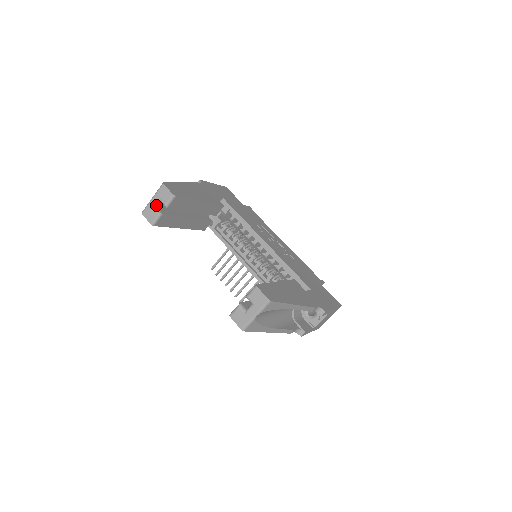
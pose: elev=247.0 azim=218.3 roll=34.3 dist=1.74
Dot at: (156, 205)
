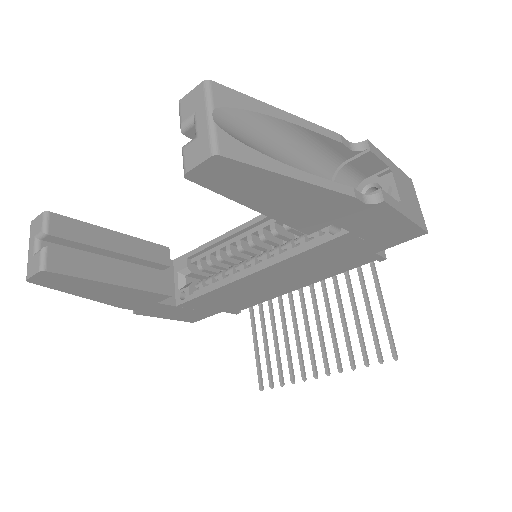
Dot at: (35, 248)
